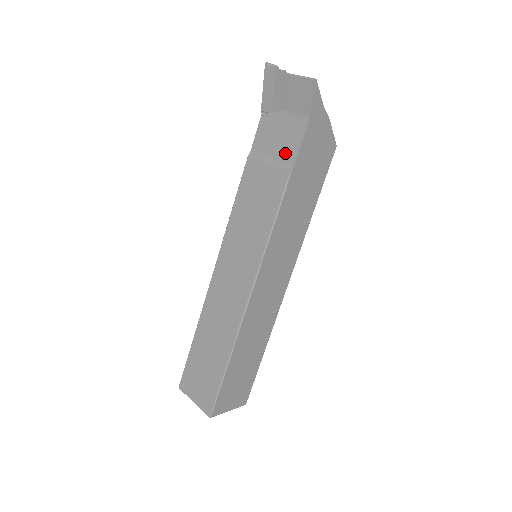
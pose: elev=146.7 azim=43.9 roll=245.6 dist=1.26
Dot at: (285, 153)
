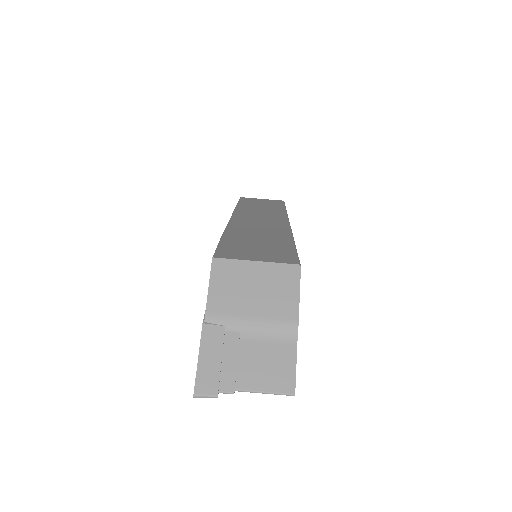
Dot at: occluded
